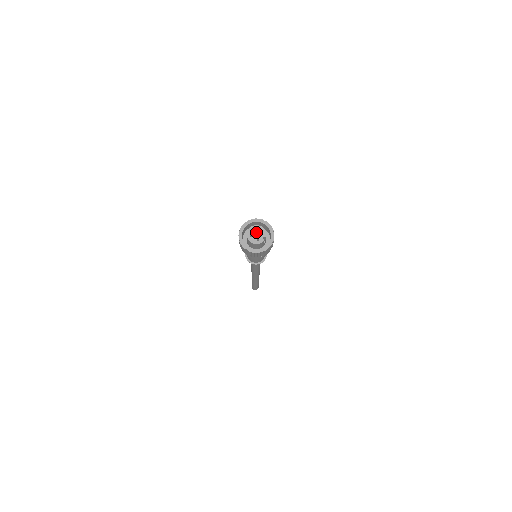
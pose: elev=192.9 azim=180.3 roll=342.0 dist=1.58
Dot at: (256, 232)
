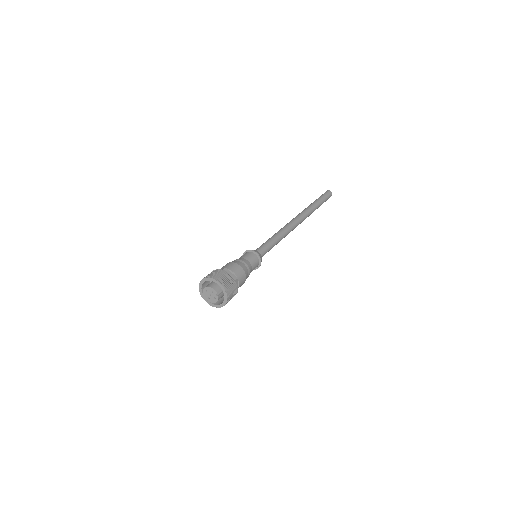
Dot at: (209, 293)
